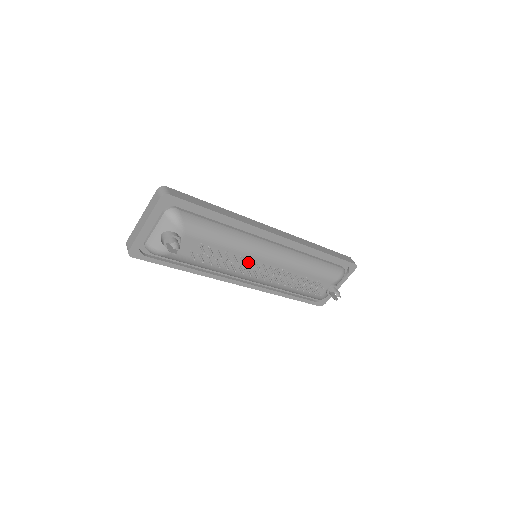
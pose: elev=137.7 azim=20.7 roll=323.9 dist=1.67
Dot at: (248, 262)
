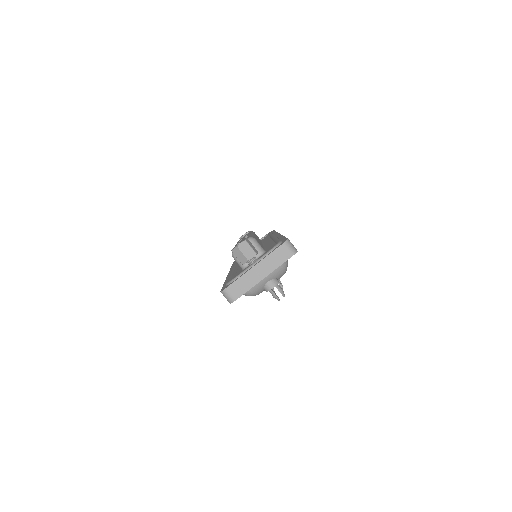
Dot at: occluded
